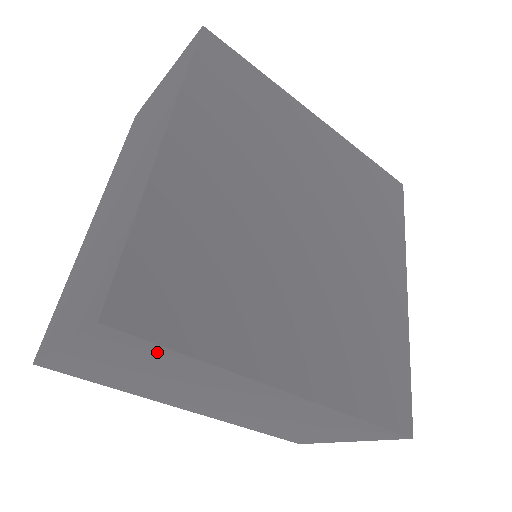
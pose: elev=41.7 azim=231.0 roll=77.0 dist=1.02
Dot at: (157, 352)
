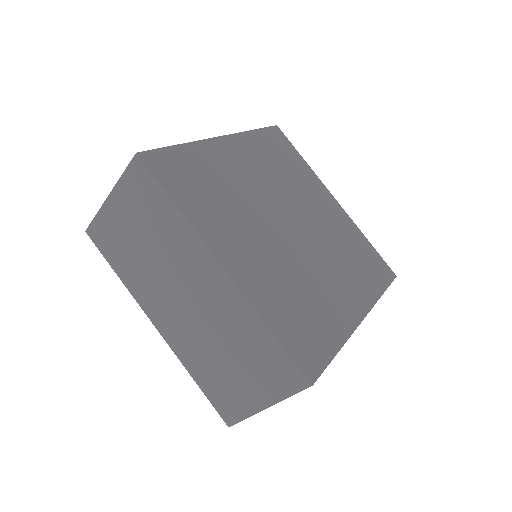
Dot at: (156, 195)
